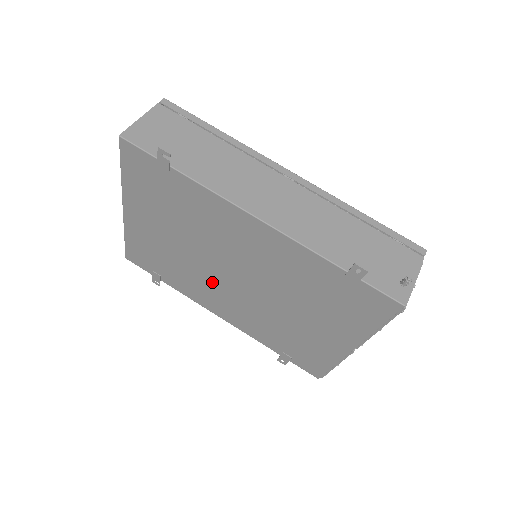
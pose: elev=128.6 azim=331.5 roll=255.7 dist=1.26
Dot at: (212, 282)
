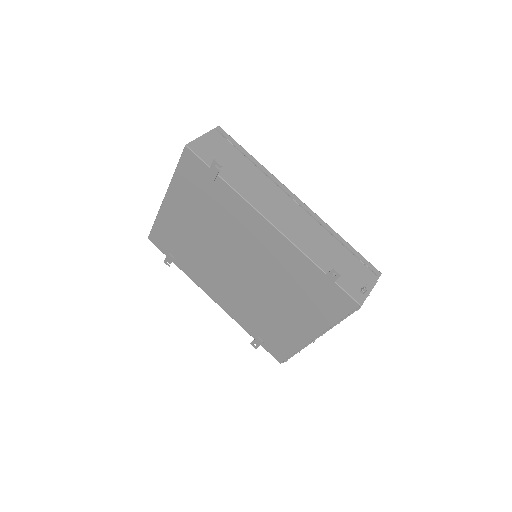
Dot at: (218, 269)
